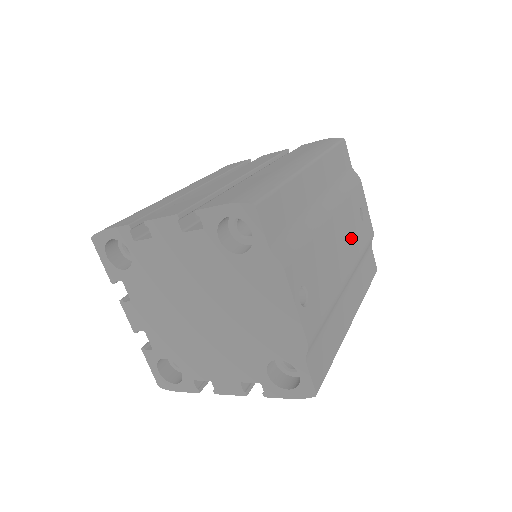
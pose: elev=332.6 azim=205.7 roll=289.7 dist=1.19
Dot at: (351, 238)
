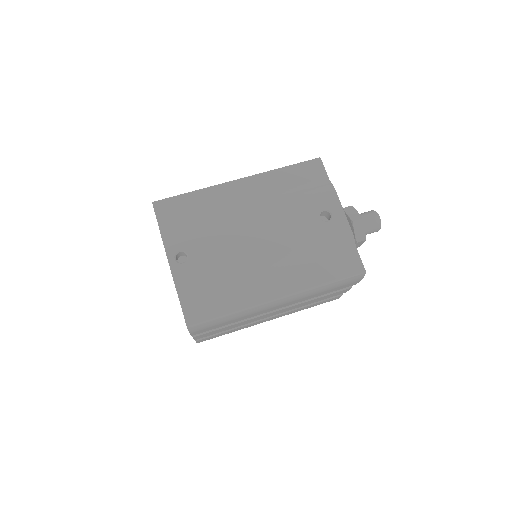
Dot at: (288, 232)
